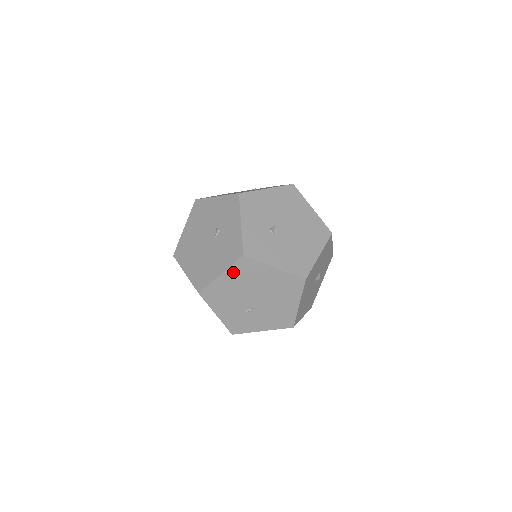
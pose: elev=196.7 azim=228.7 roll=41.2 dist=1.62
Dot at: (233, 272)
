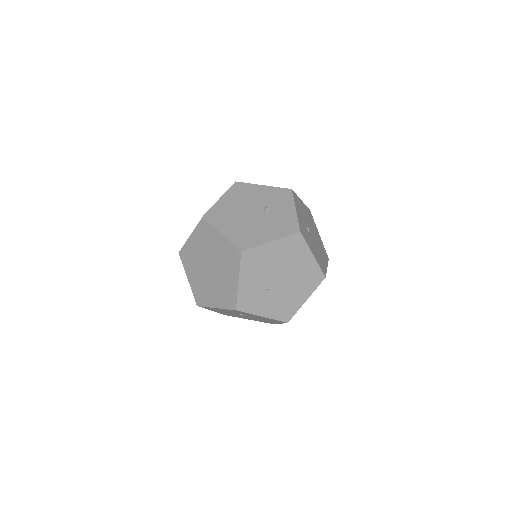
Dot at: (282, 244)
